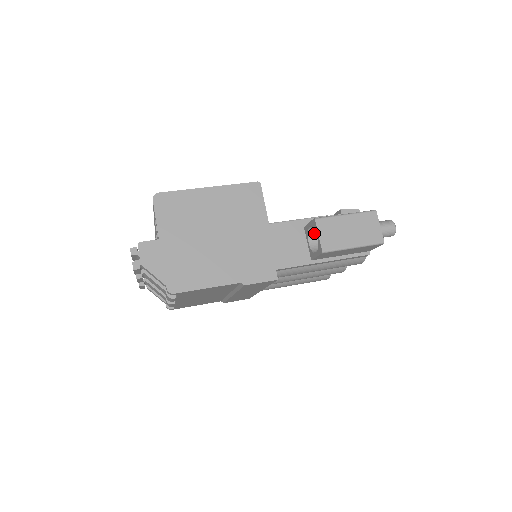
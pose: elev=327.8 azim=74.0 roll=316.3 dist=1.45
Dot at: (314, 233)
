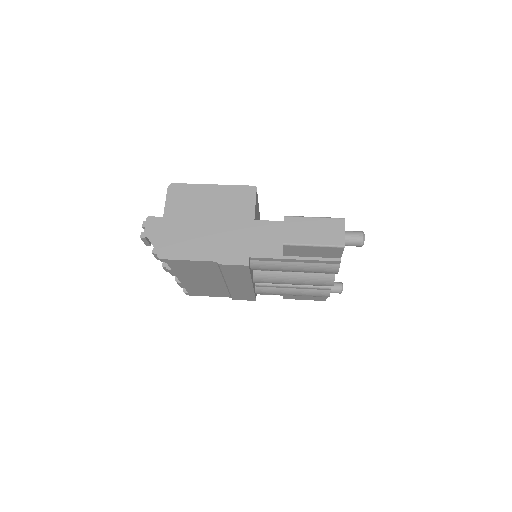
Dot at: occluded
